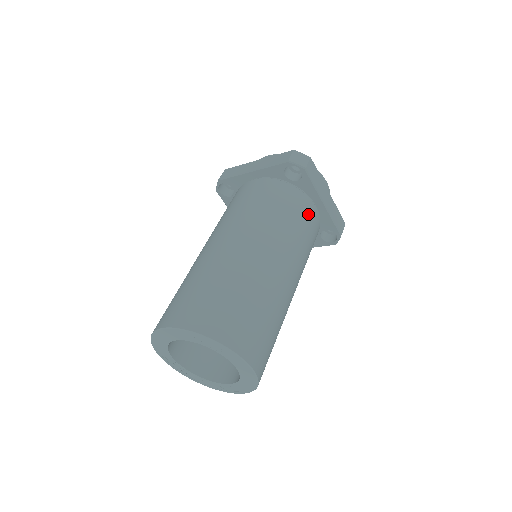
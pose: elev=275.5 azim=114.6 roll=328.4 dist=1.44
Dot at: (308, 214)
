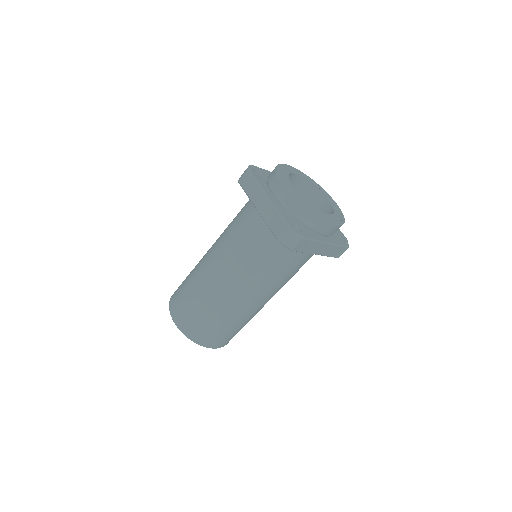
Dot at: (296, 261)
